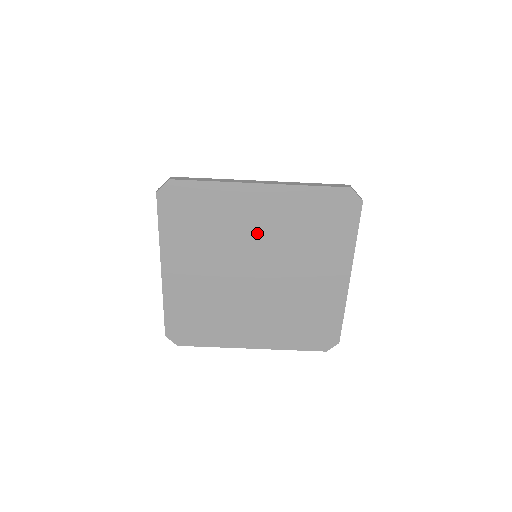
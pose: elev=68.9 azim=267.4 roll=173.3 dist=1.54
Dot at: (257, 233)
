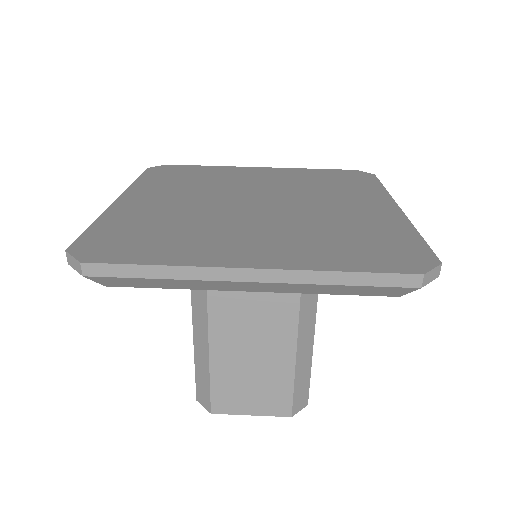
Dot at: (258, 184)
